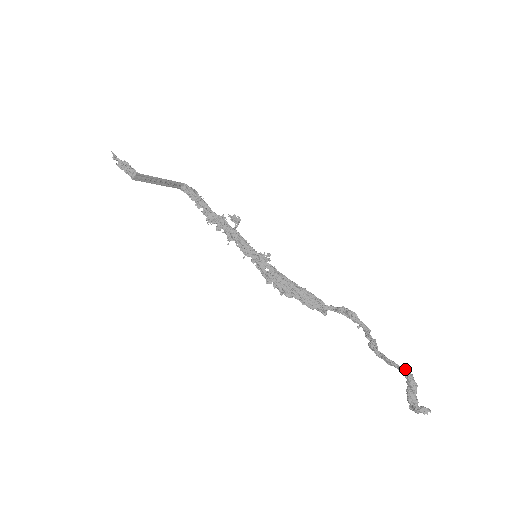
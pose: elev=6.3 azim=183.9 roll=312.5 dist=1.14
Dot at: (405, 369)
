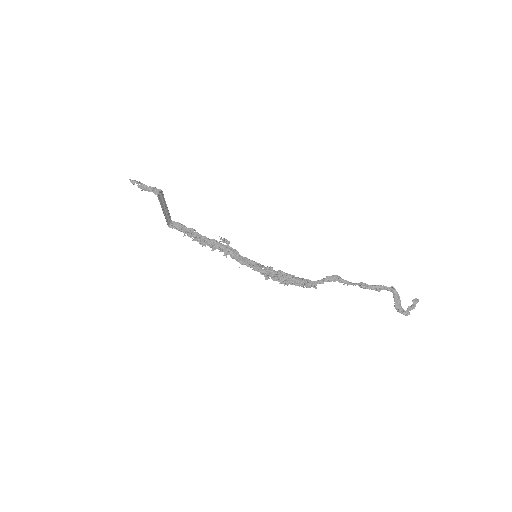
Dot at: occluded
